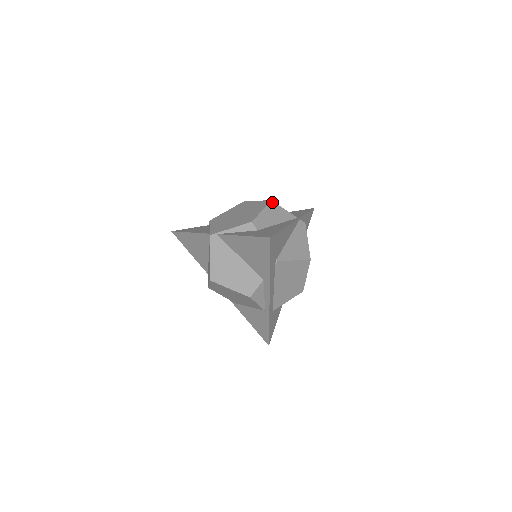
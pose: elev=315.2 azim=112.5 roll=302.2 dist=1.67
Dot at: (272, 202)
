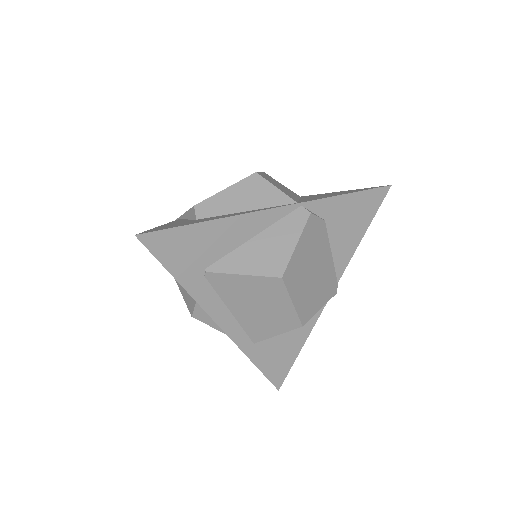
Dot at: (256, 175)
